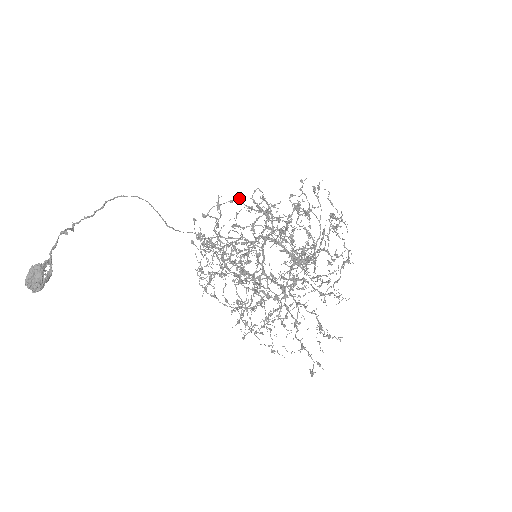
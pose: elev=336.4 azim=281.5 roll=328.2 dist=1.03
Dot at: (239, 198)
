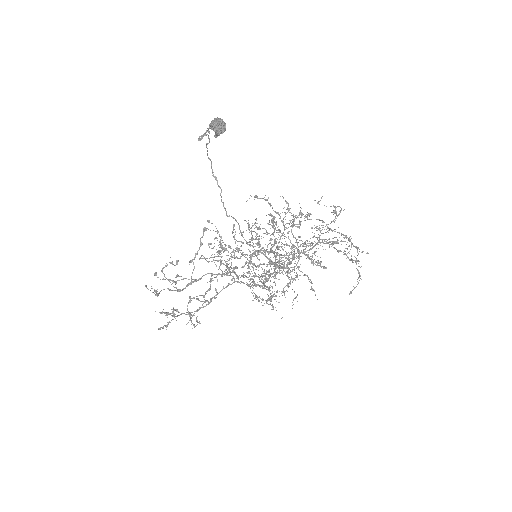
Dot at: occluded
